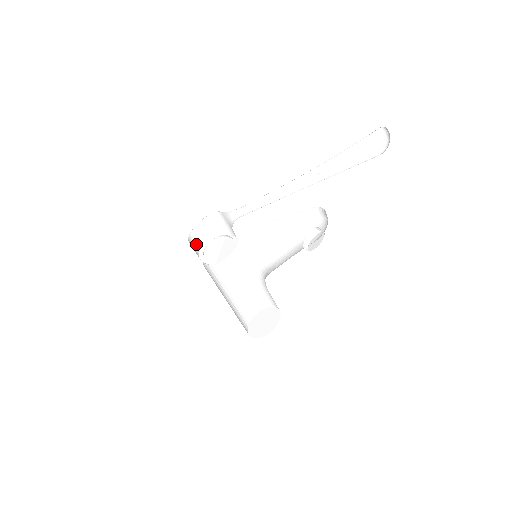
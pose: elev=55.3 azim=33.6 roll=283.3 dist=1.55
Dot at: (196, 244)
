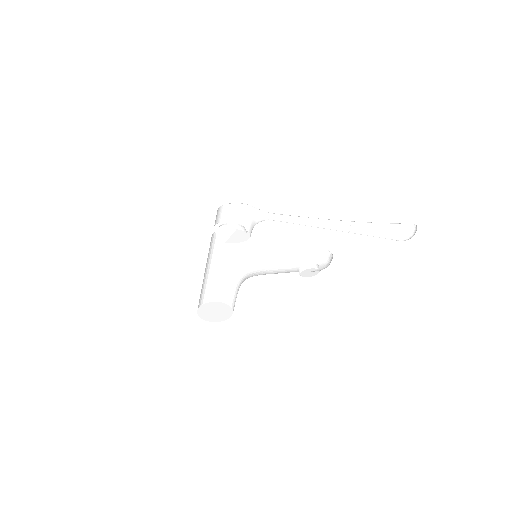
Dot at: (217, 218)
